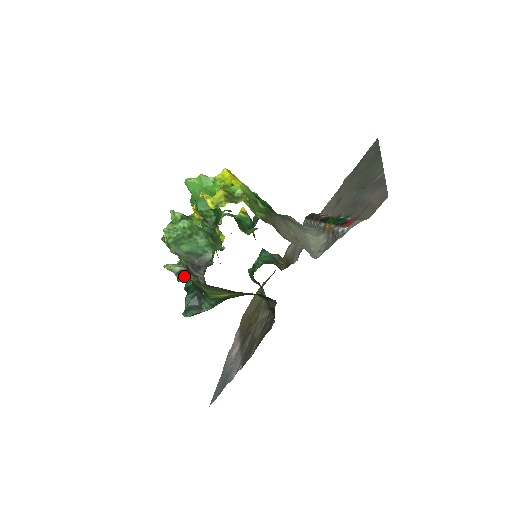
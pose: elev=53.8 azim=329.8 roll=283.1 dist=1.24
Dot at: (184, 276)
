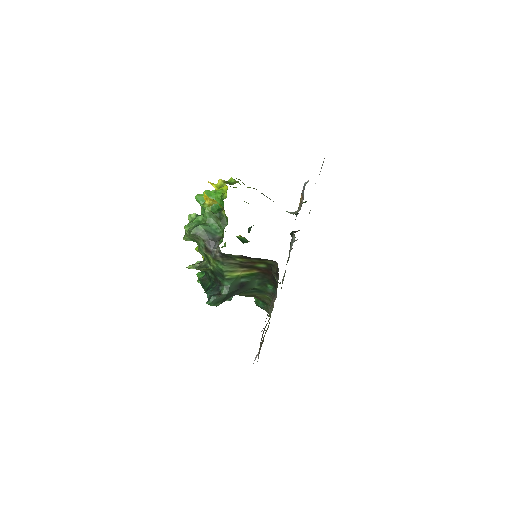
Dot at: (203, 265)
